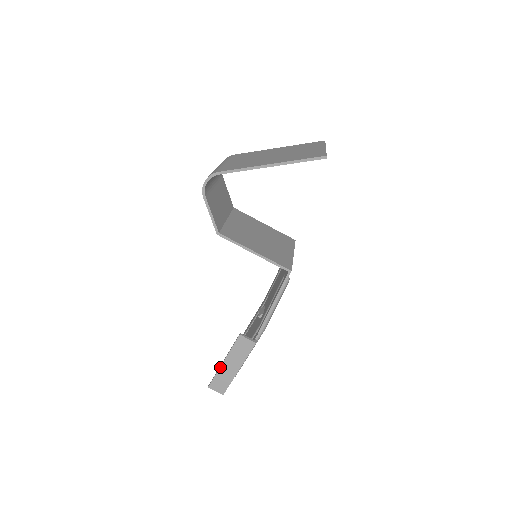
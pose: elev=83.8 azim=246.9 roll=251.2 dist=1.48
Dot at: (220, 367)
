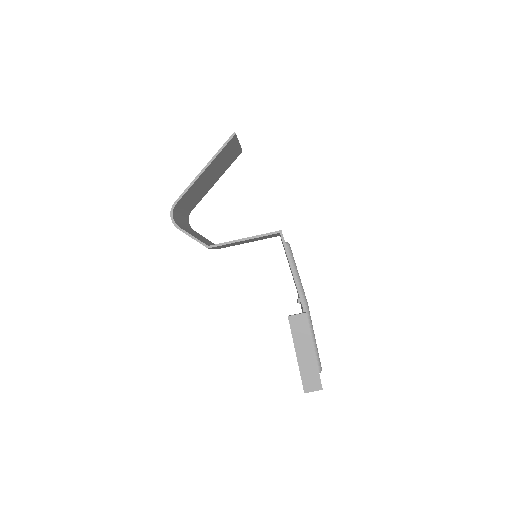
Dot at: (298, 362)
